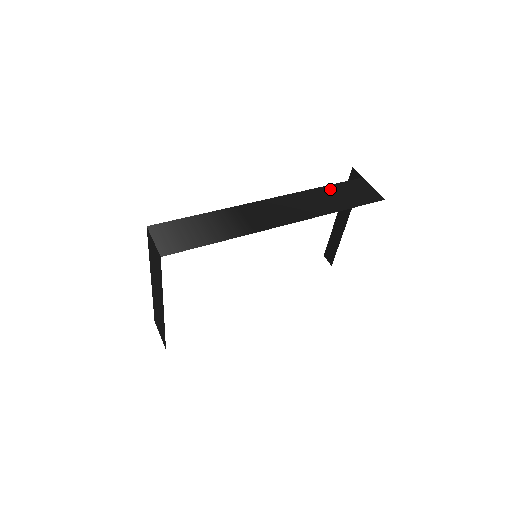
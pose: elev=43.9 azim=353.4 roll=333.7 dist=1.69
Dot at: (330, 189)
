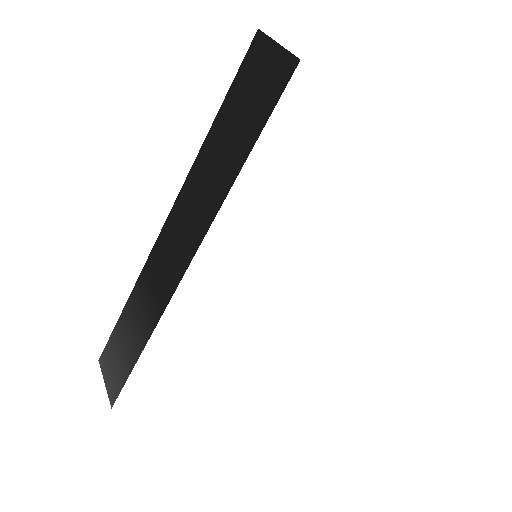
Dot at: (219, 125)
